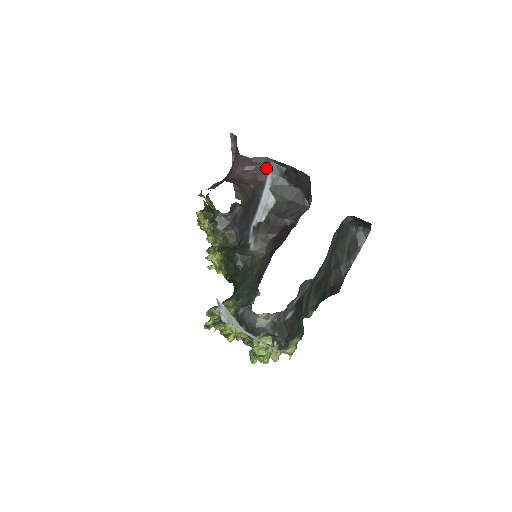
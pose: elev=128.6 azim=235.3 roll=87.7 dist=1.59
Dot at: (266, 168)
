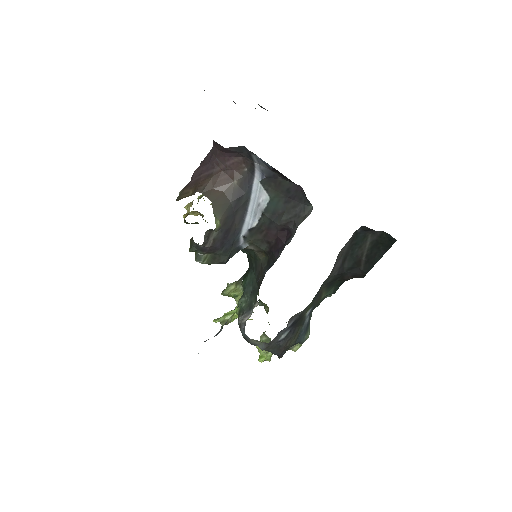
Dot at: (250, 157)
